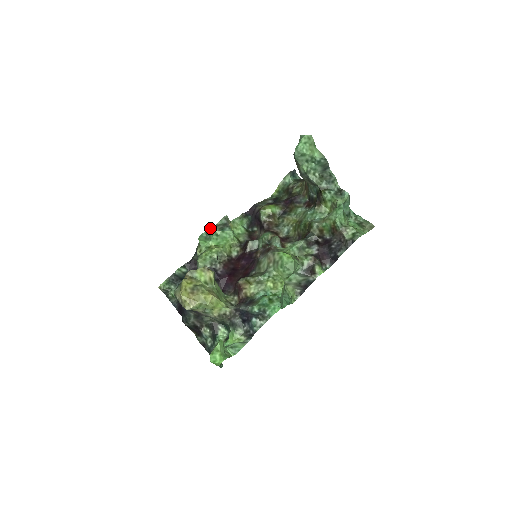
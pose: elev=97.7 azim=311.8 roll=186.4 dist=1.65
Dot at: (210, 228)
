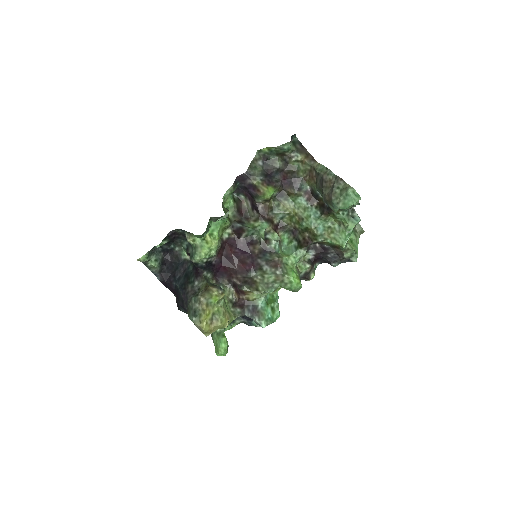
Dot at: (210, 226)
